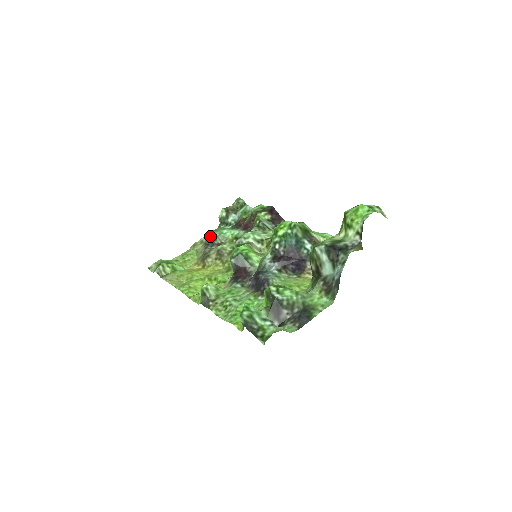
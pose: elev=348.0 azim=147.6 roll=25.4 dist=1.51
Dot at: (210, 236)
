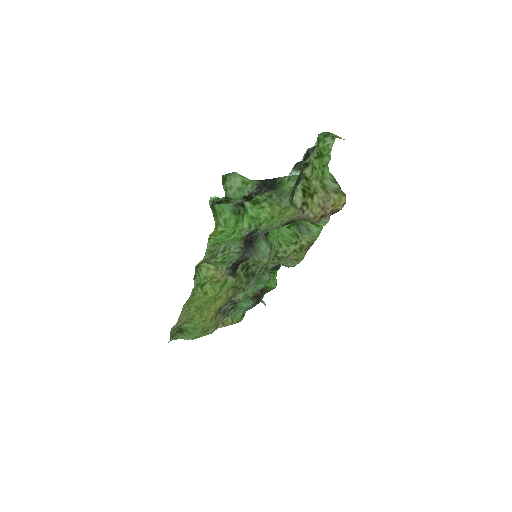
Dot at: occluded
